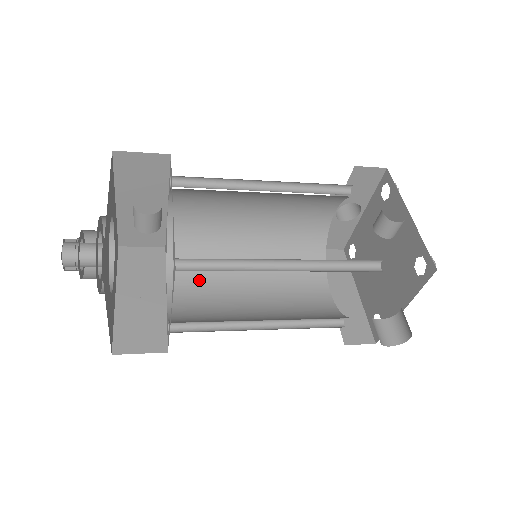
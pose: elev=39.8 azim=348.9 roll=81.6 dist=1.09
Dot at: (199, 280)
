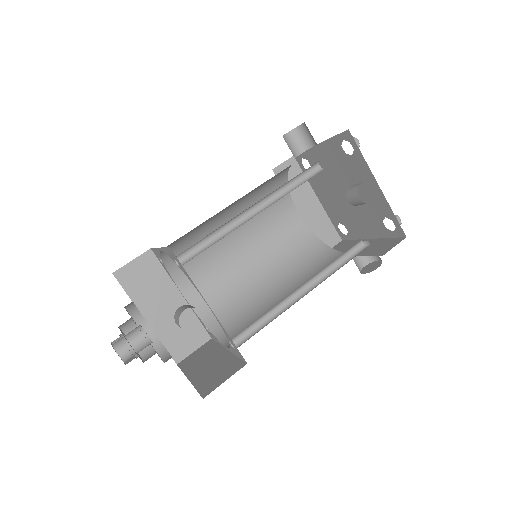
Dot at: (200, 268)
